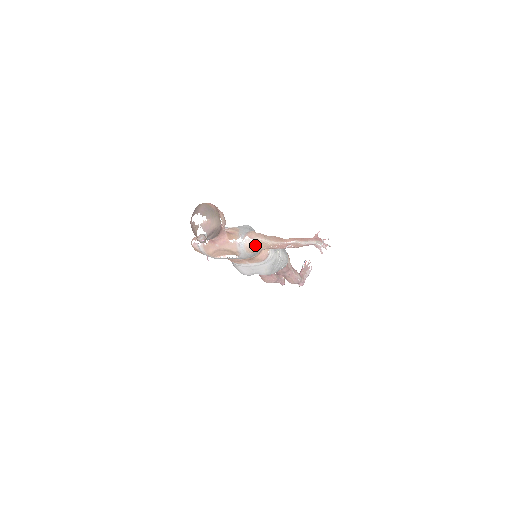
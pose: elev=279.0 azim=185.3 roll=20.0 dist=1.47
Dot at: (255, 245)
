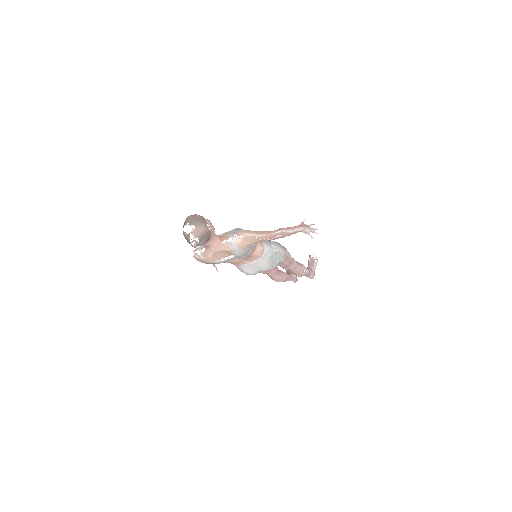
Dot at: (244, 241)
